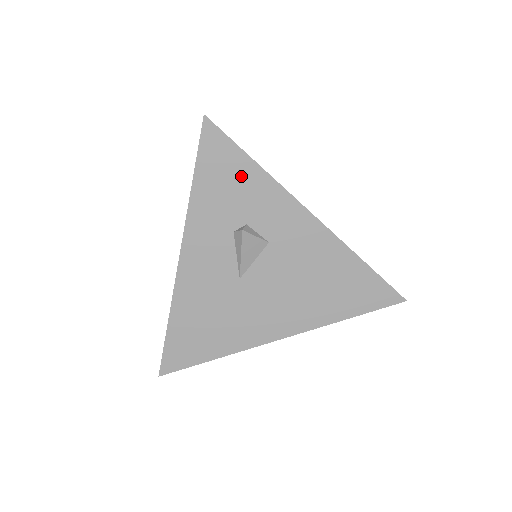
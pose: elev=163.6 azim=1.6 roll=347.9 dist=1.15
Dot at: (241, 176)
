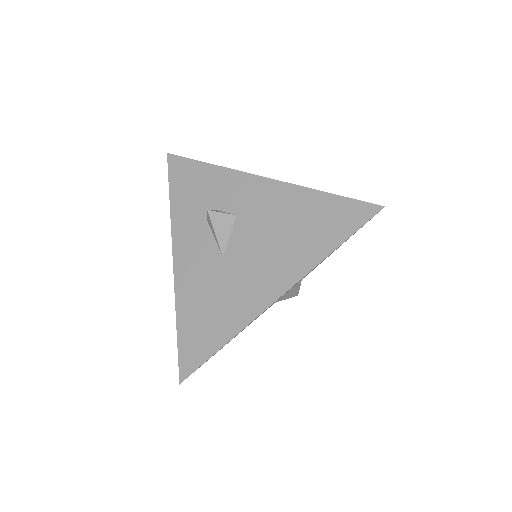
Dot at: (201, 178)
